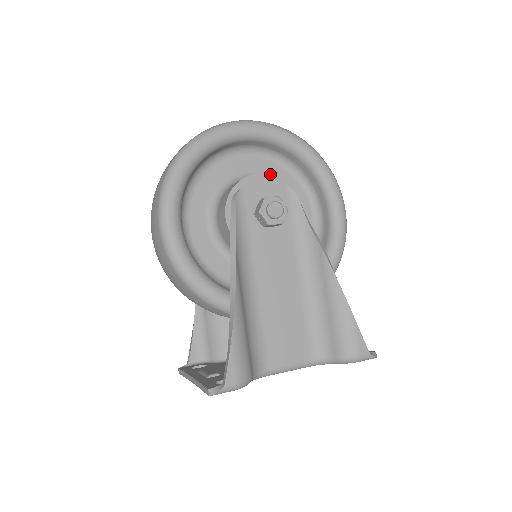
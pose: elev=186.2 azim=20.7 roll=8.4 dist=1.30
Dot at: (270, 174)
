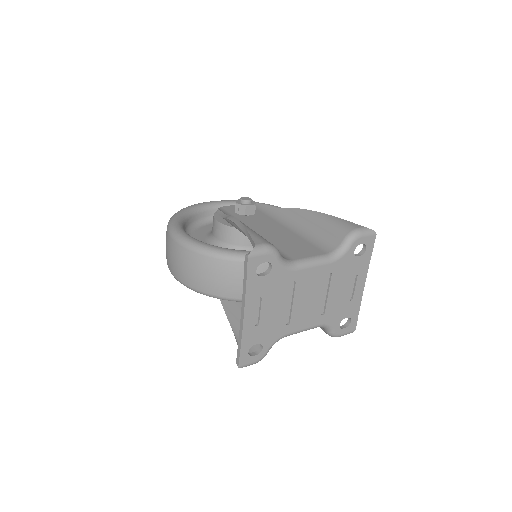
Dot at: occluded
